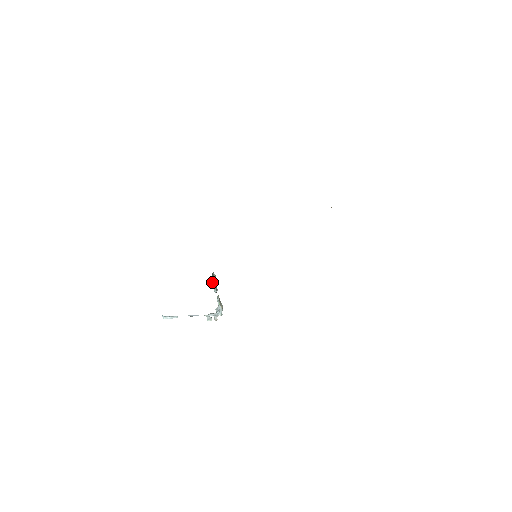
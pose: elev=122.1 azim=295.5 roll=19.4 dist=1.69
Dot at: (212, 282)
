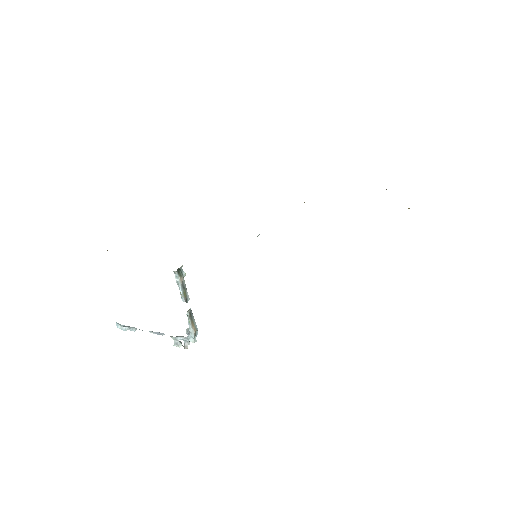
Dot at: (177, 282)
